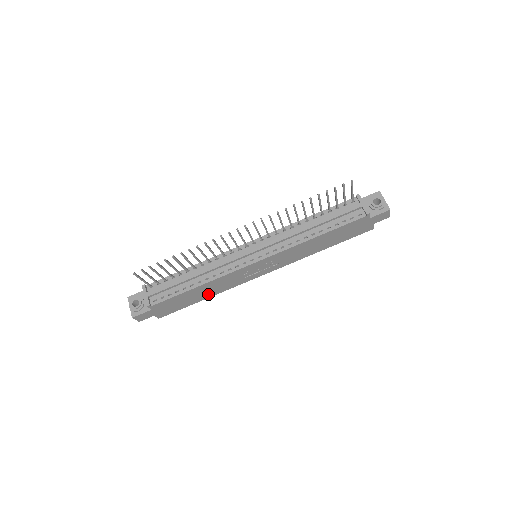
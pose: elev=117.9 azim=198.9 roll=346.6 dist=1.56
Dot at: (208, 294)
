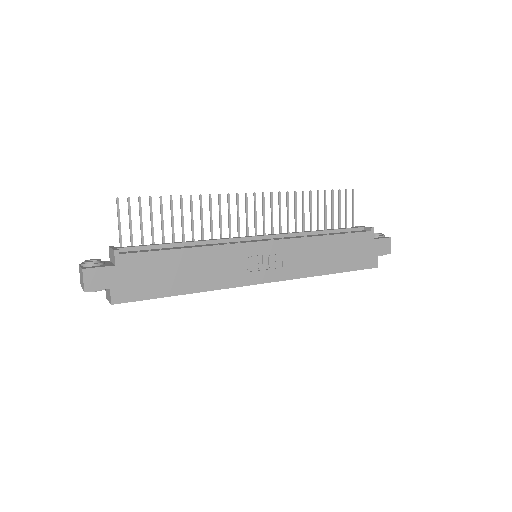
Dot at: (192, 282)
